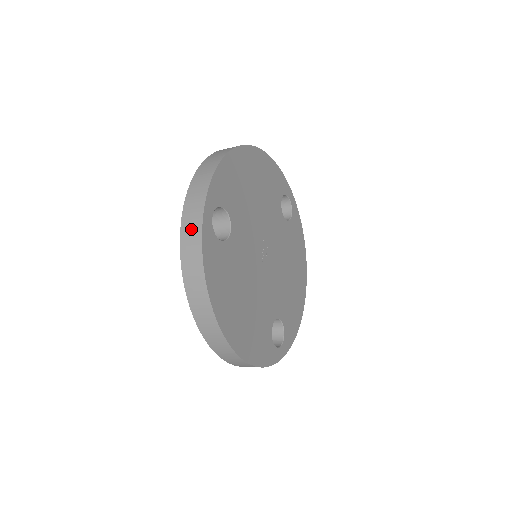
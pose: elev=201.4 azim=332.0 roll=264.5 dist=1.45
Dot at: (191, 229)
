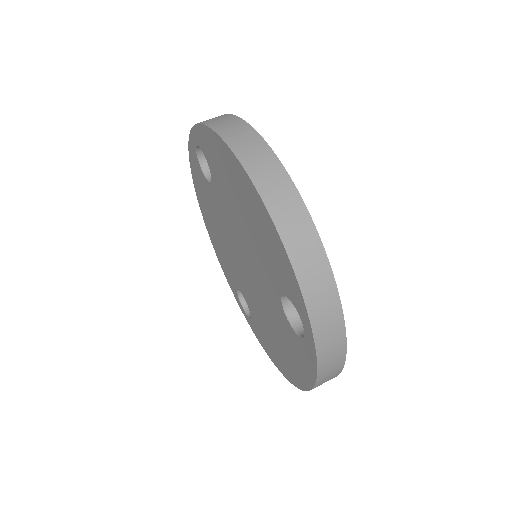
Dot at: (332, 349)
